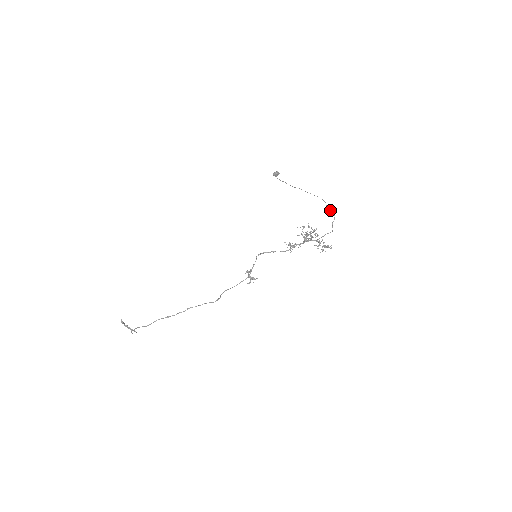
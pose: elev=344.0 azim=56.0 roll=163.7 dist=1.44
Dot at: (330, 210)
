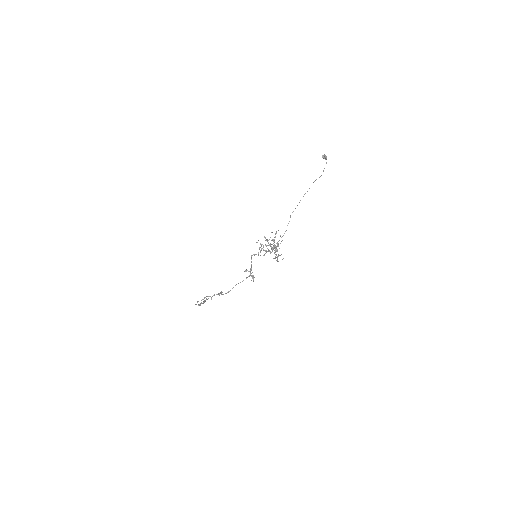
Dot at: (290, 216)
